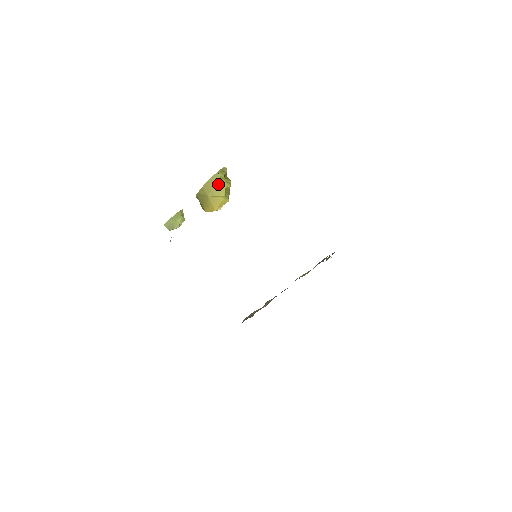
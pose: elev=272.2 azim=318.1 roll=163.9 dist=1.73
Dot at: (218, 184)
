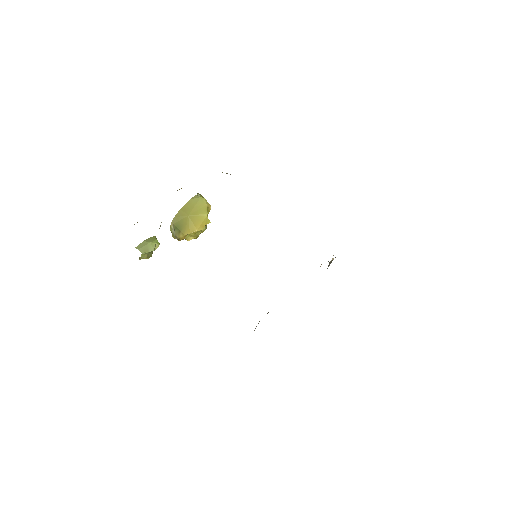
Dot at: (199, 203)
